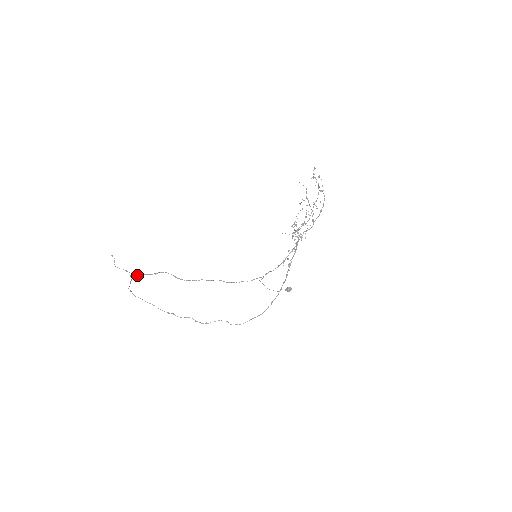
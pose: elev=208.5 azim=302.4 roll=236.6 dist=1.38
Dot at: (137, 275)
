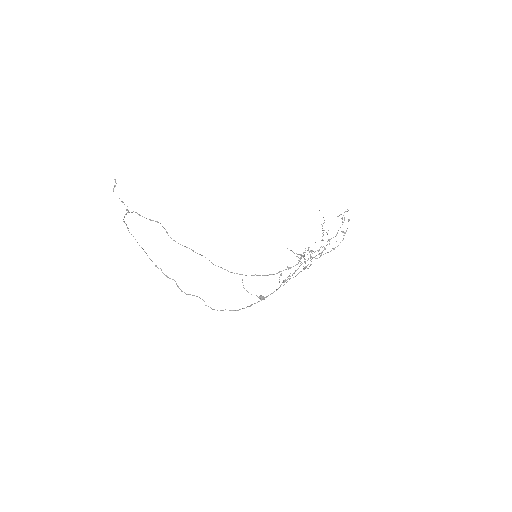
Dot at: occluded
